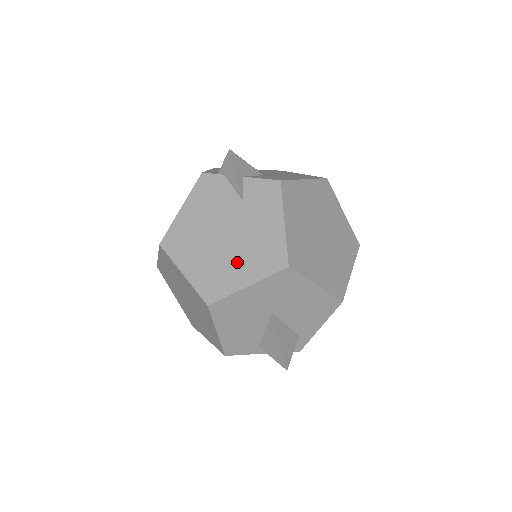
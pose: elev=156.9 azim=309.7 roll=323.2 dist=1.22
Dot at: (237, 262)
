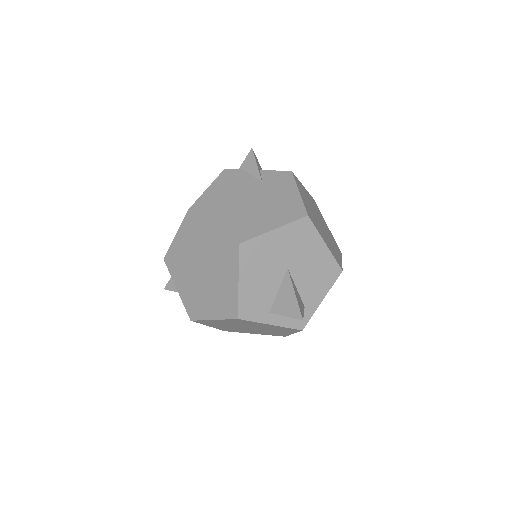
Dot at: (263, 216)
